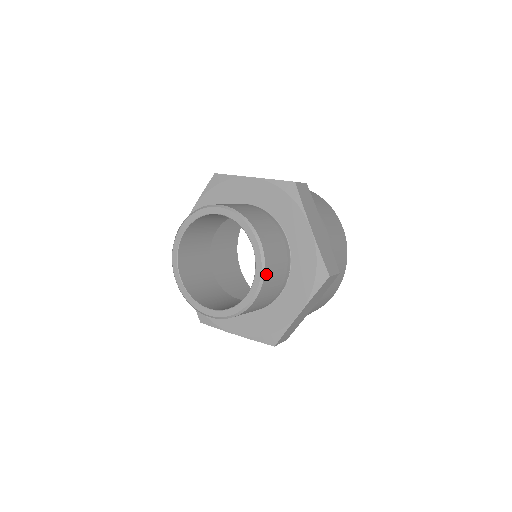
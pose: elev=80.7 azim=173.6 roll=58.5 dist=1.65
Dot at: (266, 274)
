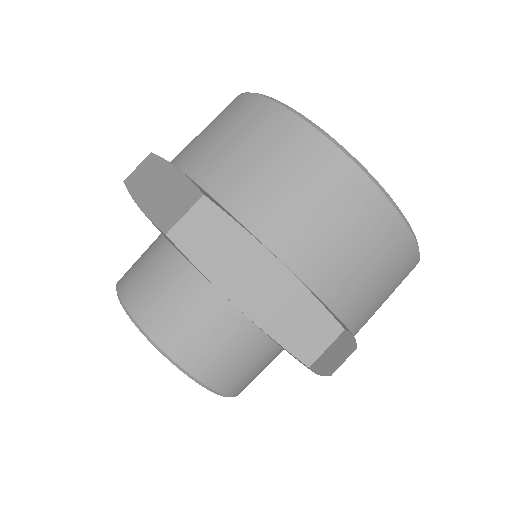
Dot at: (214, 384)
